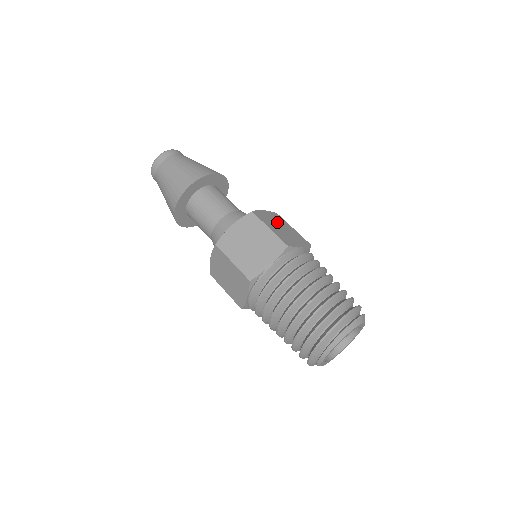
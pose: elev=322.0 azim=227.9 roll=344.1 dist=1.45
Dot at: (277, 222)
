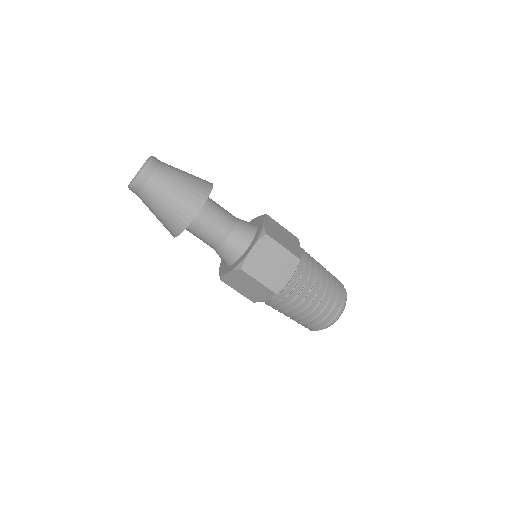
Dot at: (276, 230)
